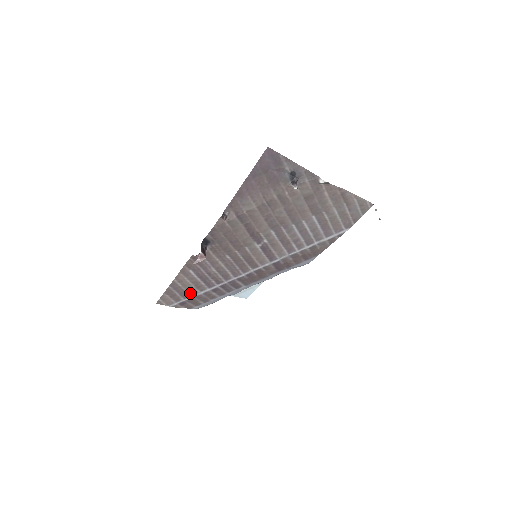
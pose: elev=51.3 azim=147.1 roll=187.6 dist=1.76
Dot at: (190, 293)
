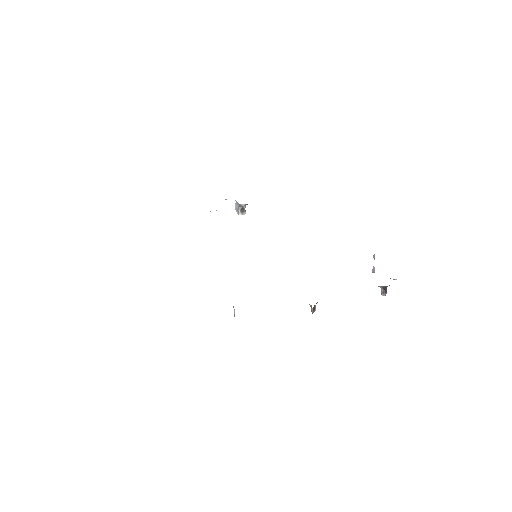
Dot at: occluded
